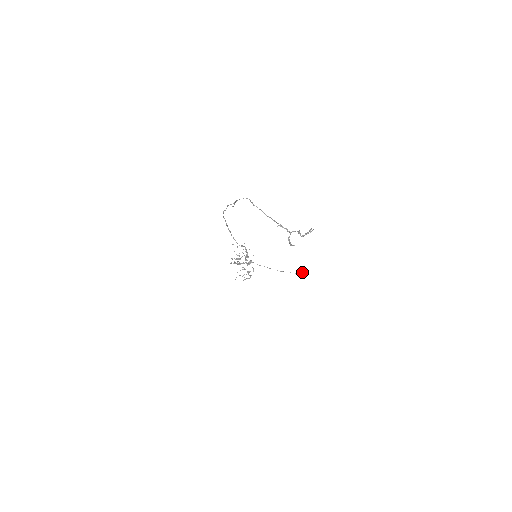
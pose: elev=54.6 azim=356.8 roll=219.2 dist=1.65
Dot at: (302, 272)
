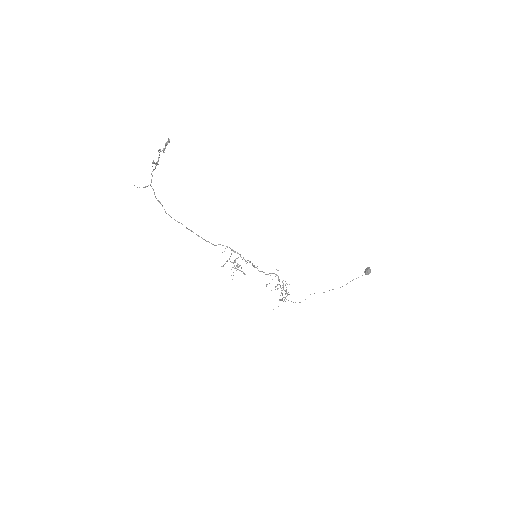
Dot at: (366, 270)
